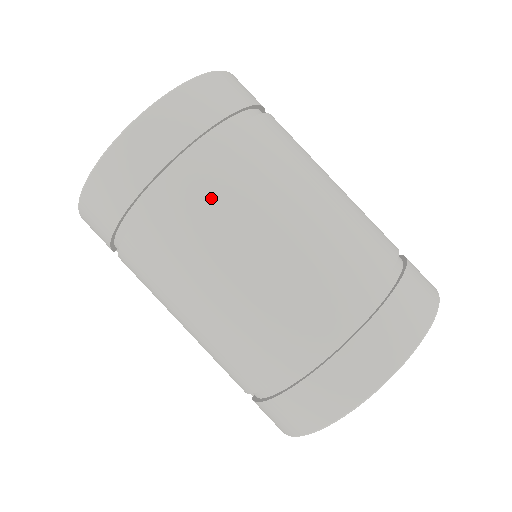
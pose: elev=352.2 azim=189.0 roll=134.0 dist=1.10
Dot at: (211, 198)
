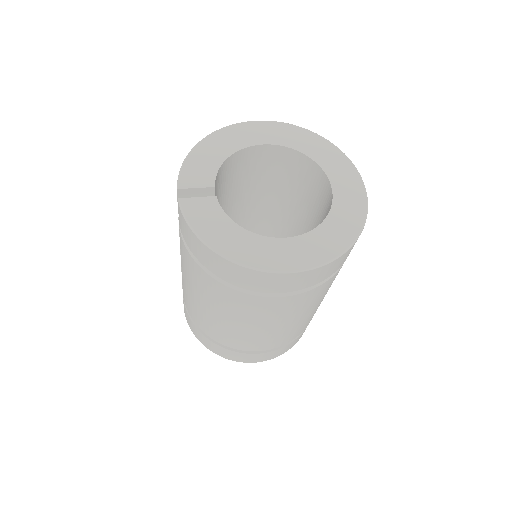
Dot at: (277, 309)
